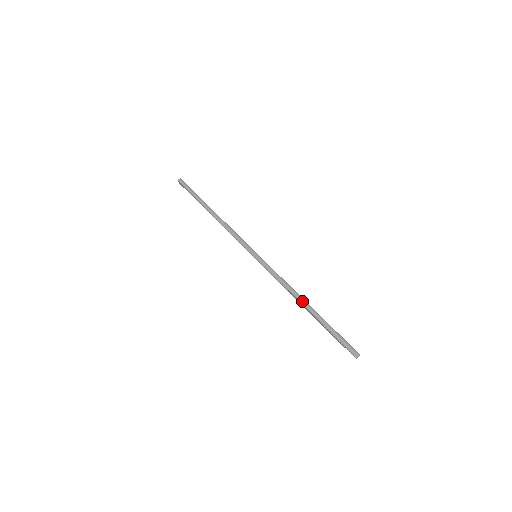
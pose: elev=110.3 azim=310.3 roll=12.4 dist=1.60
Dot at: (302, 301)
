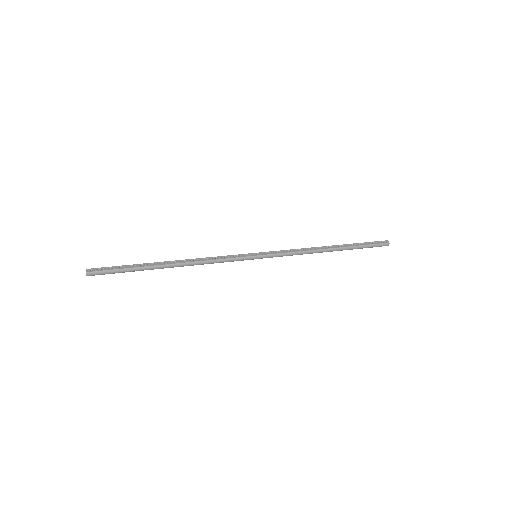
Dot at: occluded
